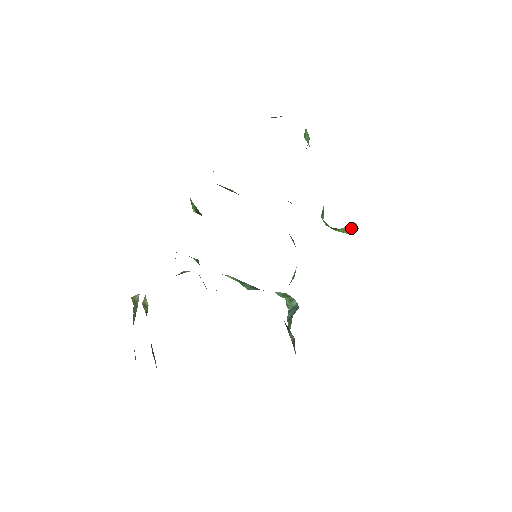
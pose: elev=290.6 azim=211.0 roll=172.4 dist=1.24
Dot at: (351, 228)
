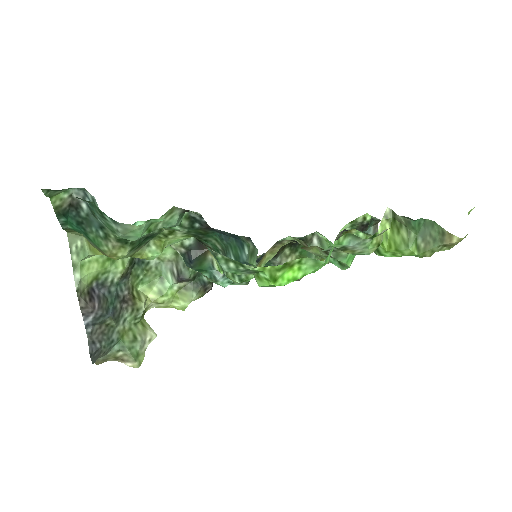
Dot at: (400, 231)
